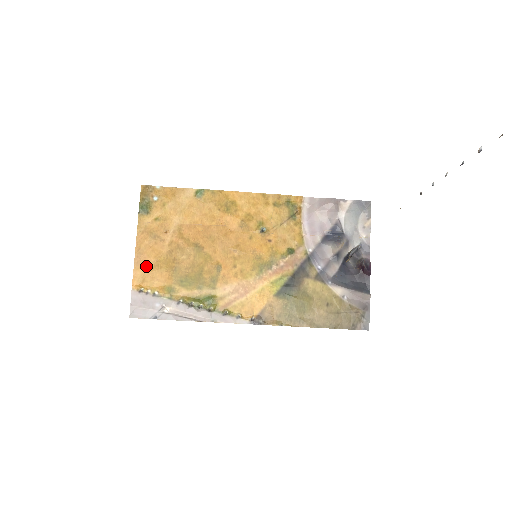
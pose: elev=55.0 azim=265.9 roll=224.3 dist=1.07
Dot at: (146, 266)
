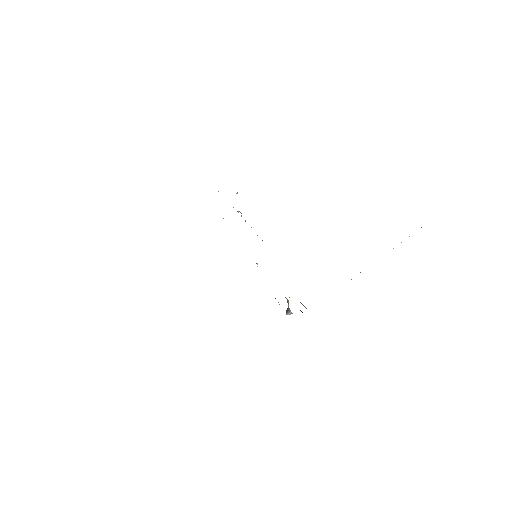
Dot at: occluded
